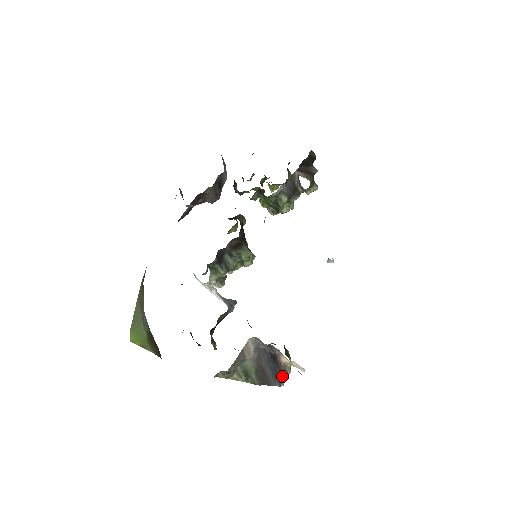
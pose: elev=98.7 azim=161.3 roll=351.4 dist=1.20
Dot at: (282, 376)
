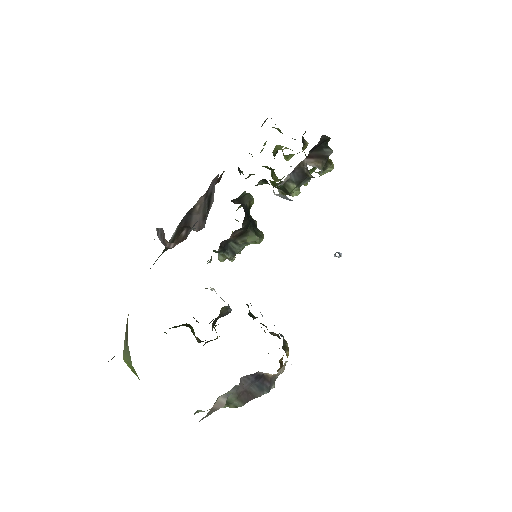
Dot at: (272, 382)
